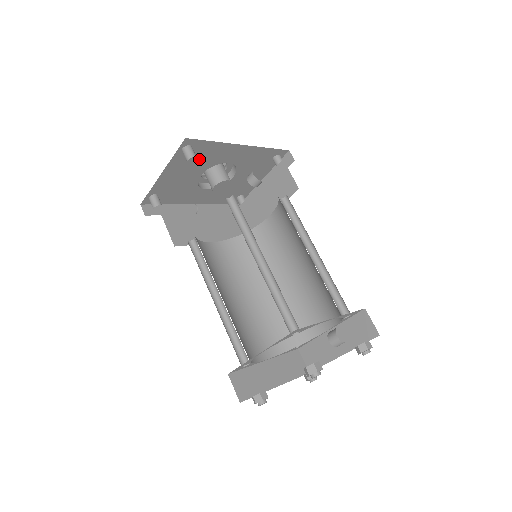
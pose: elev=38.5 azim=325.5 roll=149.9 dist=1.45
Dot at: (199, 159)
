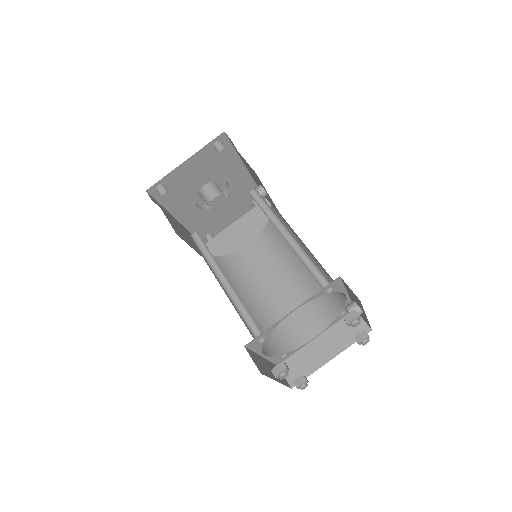
Dot at: (216, 164)
